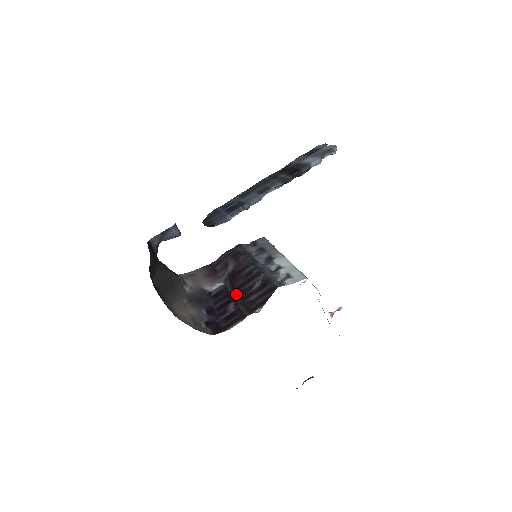
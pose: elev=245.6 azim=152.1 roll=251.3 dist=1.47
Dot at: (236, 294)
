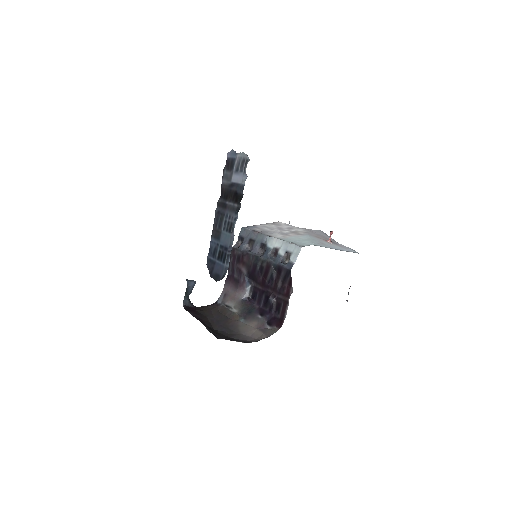
Dot at: (266, 288)
